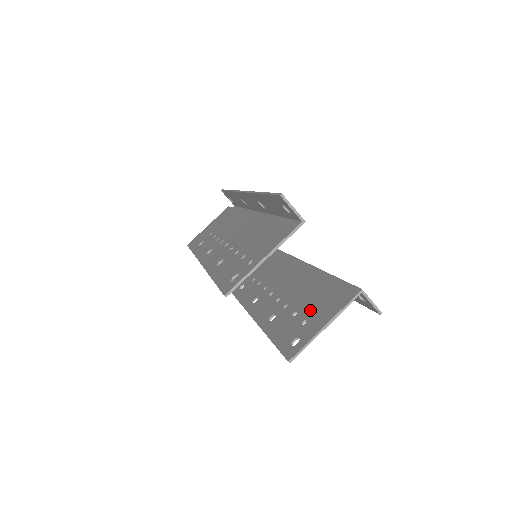
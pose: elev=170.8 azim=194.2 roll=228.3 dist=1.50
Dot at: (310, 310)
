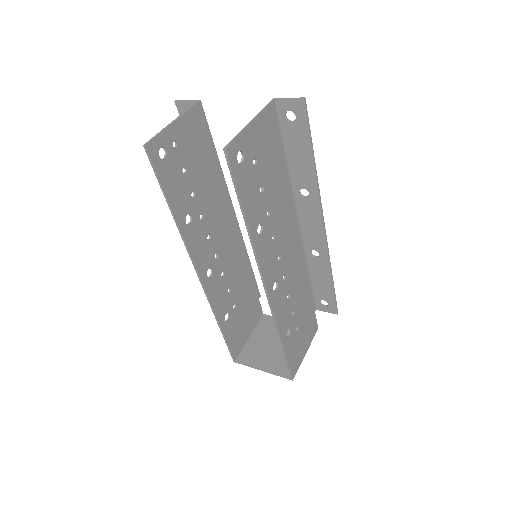
Dot at: (261, 163)
